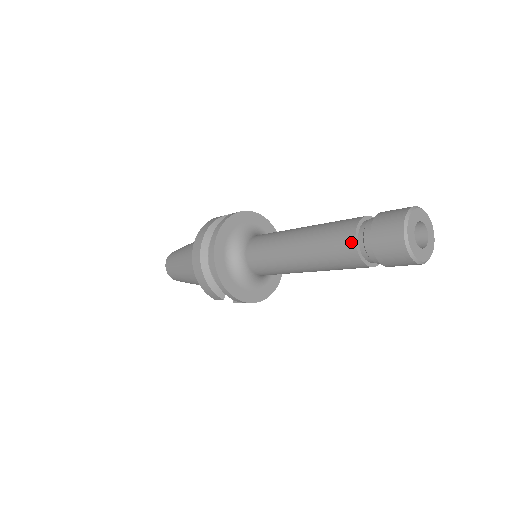
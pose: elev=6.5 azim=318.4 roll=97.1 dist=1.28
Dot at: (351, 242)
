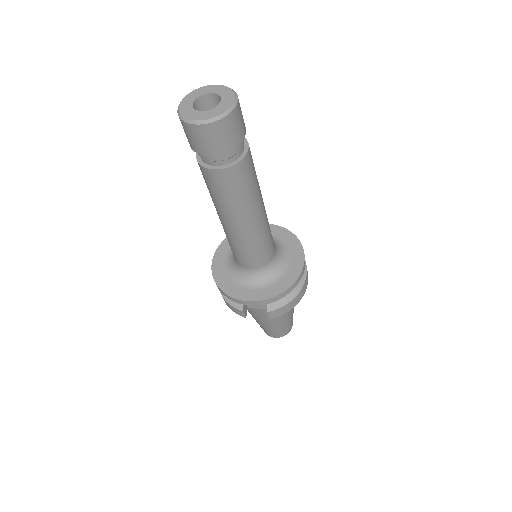
Dot at: (197, 160)
